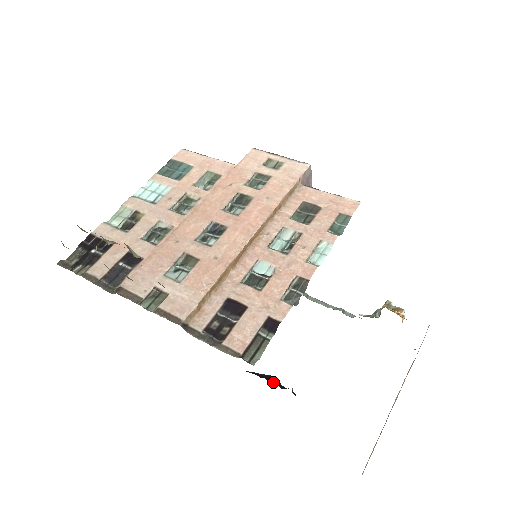
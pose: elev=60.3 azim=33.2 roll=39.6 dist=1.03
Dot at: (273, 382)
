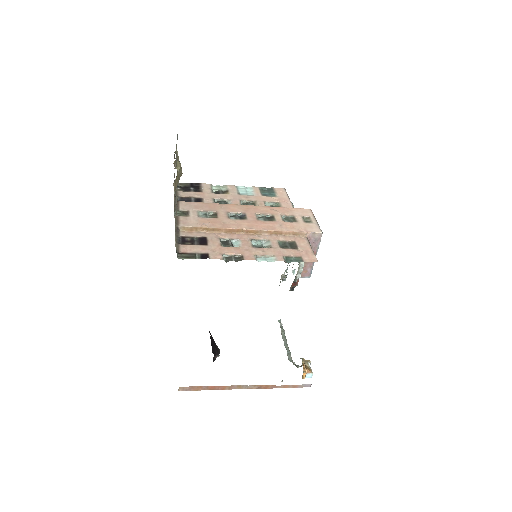
Dot at: (213, 347)
